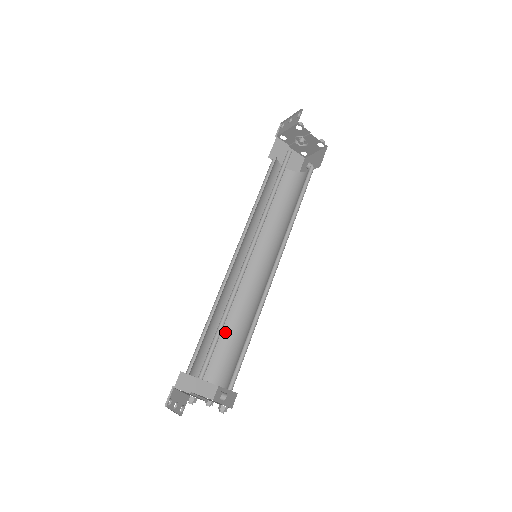
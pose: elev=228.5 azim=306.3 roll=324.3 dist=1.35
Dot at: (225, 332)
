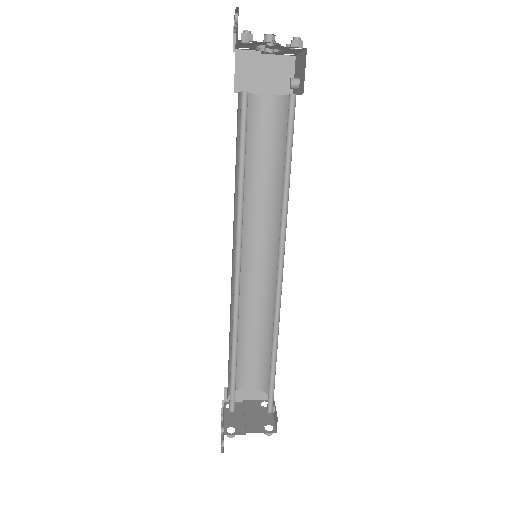
Dot at: (257, 338)
